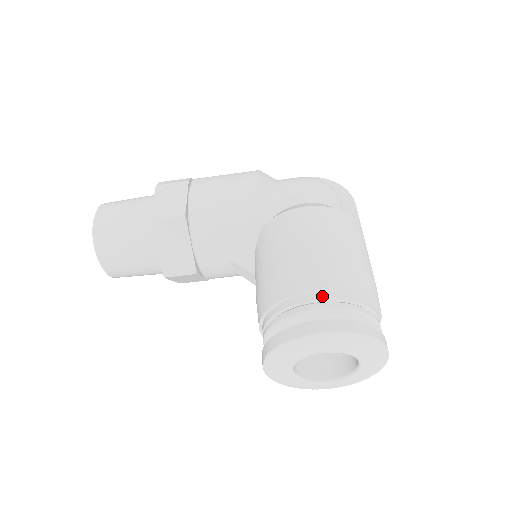
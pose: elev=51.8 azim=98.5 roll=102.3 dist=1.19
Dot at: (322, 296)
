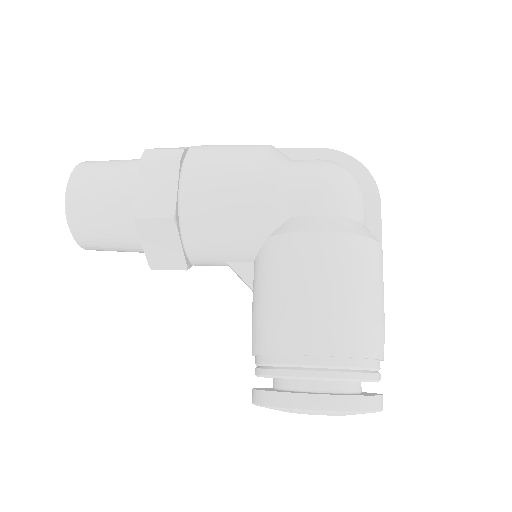
Dot at: (323, 362)
